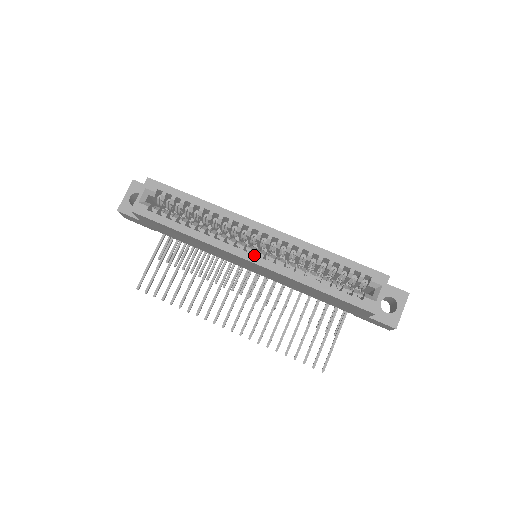
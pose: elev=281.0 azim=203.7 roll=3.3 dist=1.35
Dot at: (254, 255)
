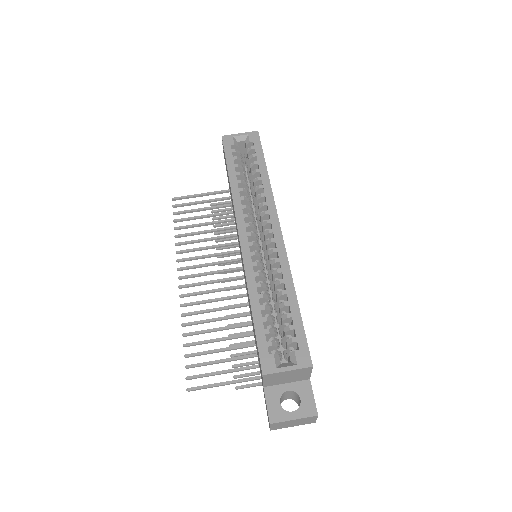
Dot at: (247, 237)
